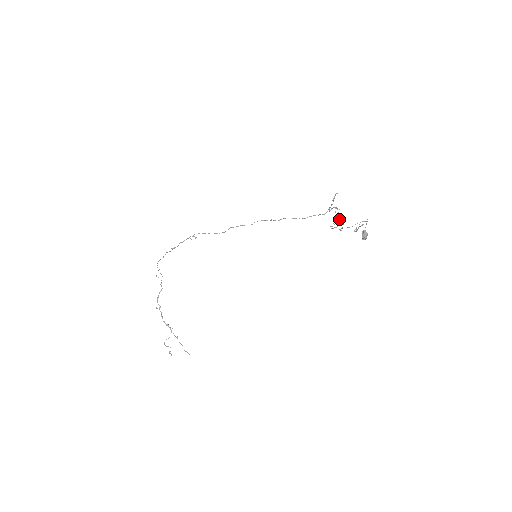
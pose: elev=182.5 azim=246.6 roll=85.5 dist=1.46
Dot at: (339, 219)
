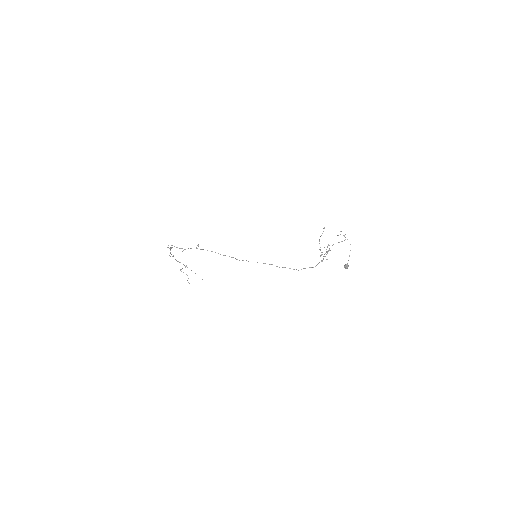
Dot at: occluded
